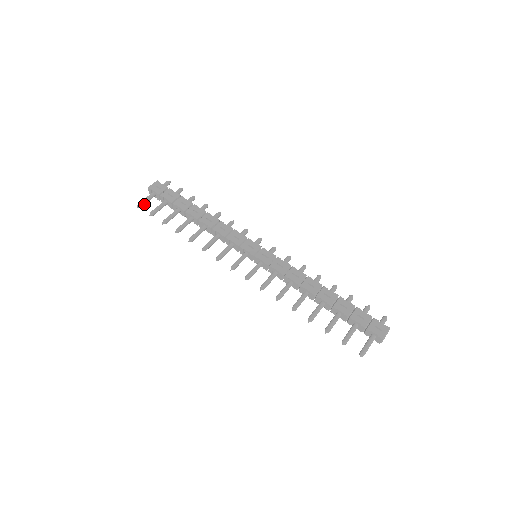
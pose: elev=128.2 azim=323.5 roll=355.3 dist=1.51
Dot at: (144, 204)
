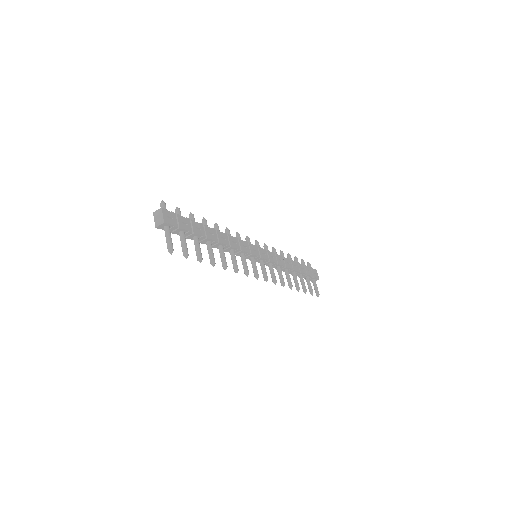
Dot at: (170, 246)
